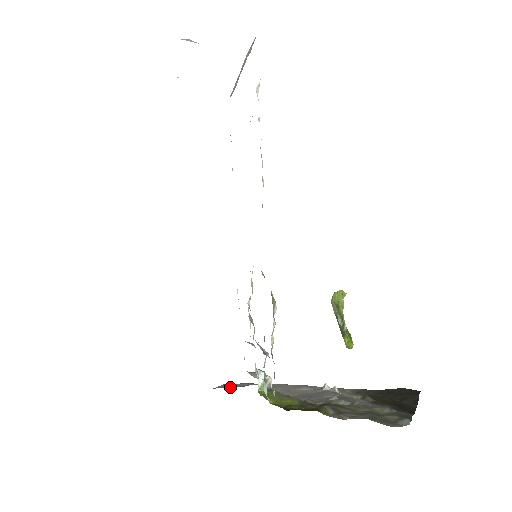
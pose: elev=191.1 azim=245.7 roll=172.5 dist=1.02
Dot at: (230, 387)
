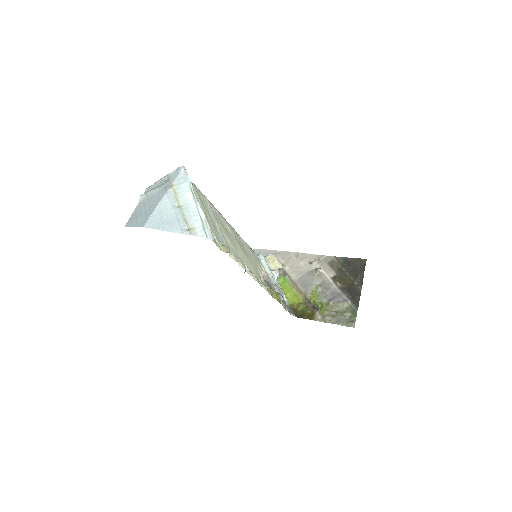
Dot at: occluded
